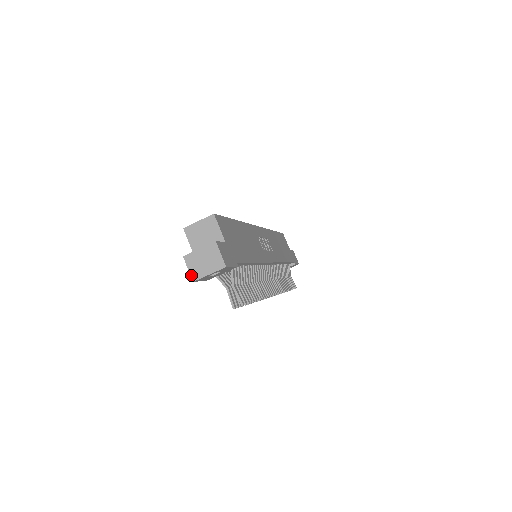
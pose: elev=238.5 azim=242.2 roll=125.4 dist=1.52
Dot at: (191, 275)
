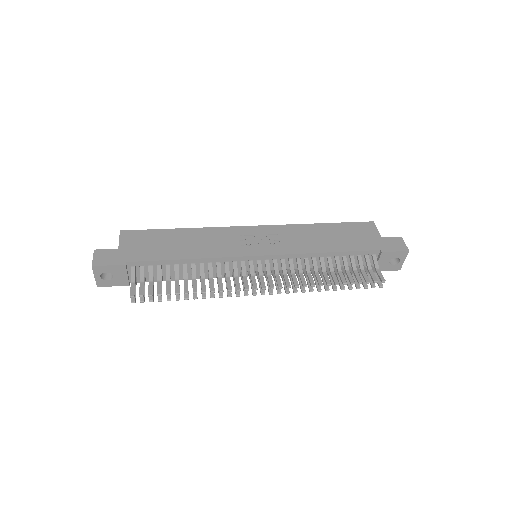
Dot at: occluded
